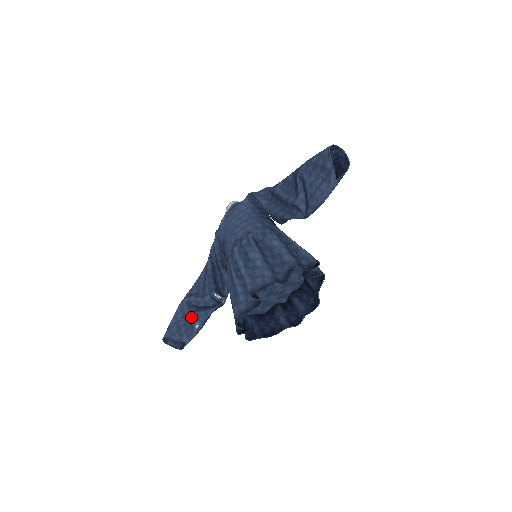
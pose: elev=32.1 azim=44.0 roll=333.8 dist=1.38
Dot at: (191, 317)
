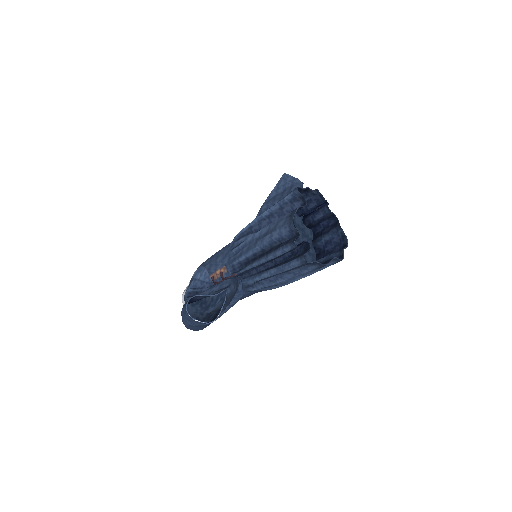
Dot at: (216, 284)
